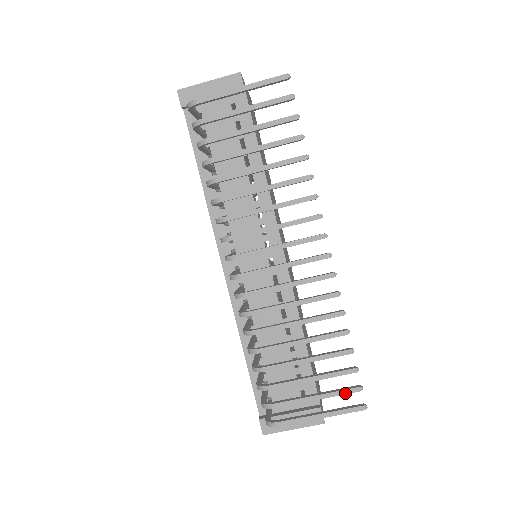
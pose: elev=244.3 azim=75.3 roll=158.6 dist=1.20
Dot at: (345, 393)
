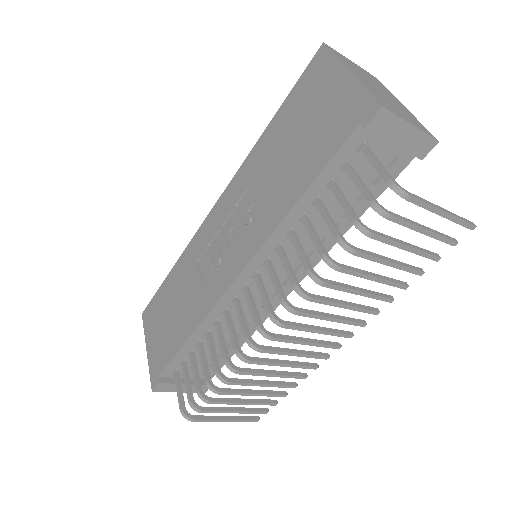
Dot at: (256, 413)
